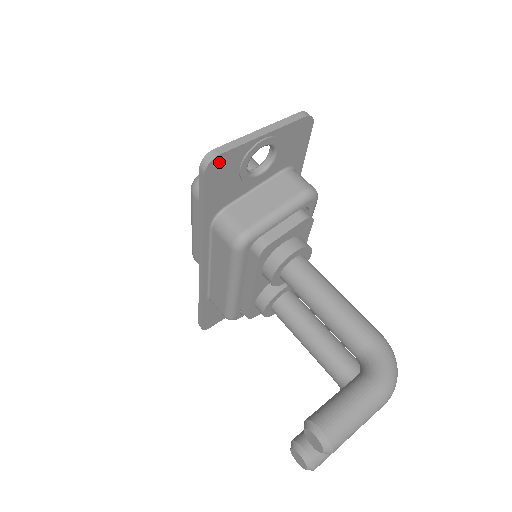
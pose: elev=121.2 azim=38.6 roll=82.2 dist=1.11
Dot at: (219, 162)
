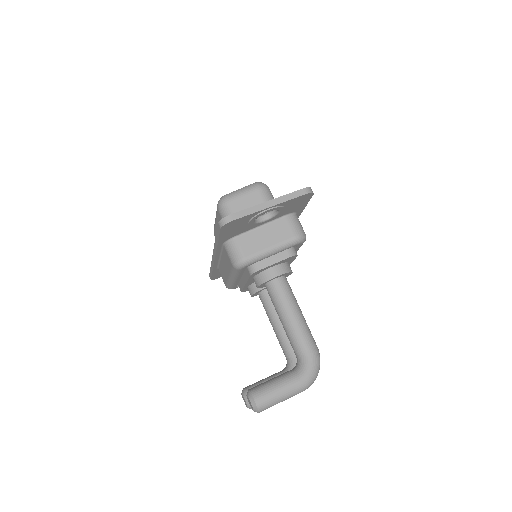
Dot at: (232, 223)
